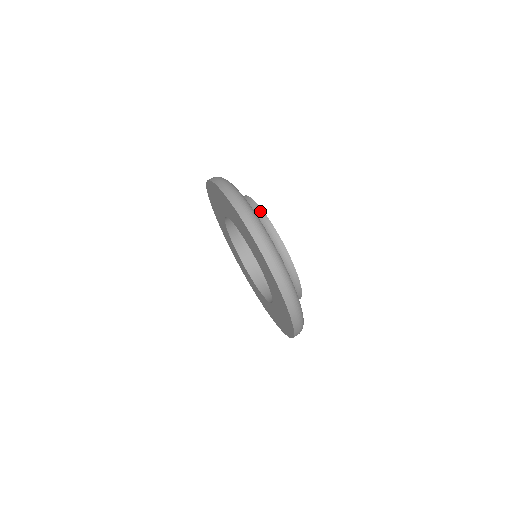
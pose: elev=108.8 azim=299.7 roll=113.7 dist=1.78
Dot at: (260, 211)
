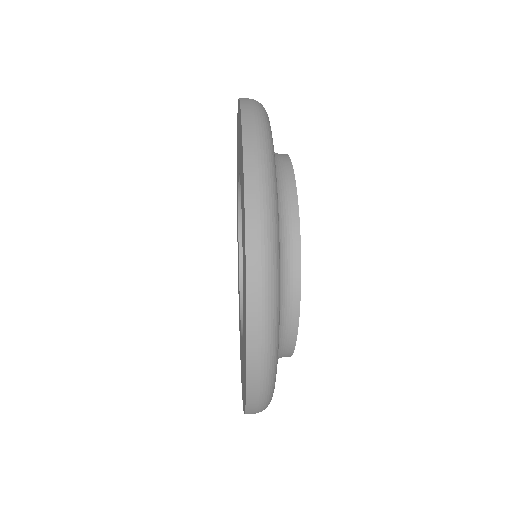
Dot at: (288, 167)
